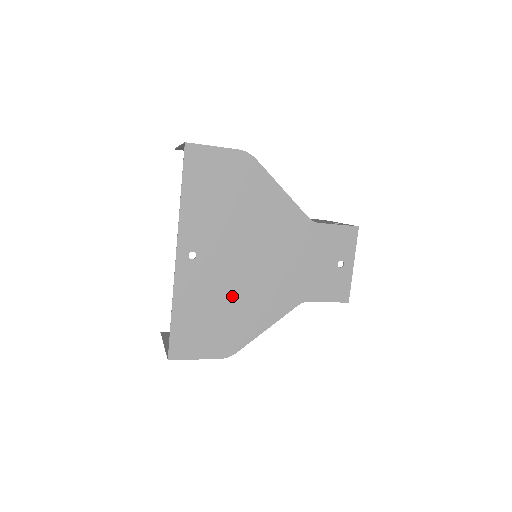
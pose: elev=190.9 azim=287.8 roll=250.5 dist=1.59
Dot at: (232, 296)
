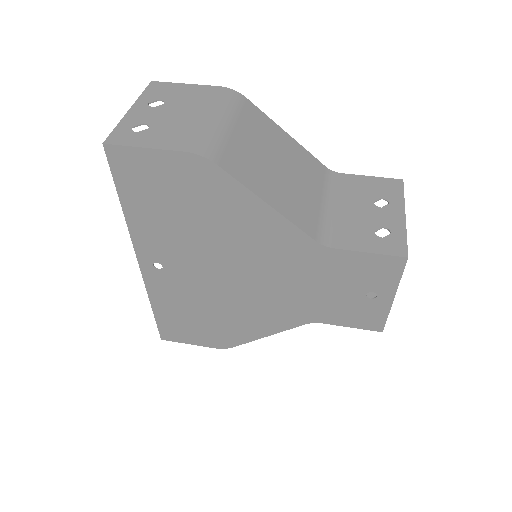
Dot at: (217, 305)
